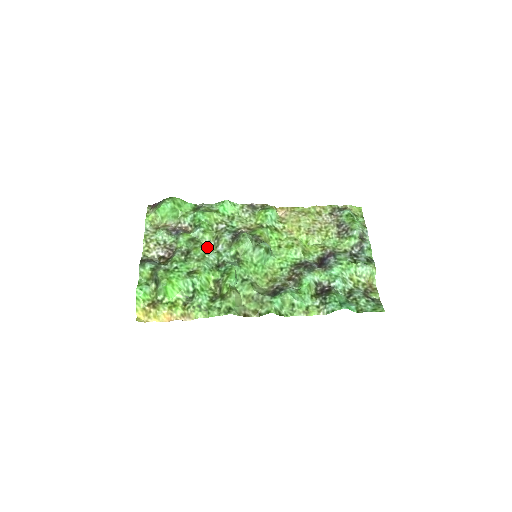
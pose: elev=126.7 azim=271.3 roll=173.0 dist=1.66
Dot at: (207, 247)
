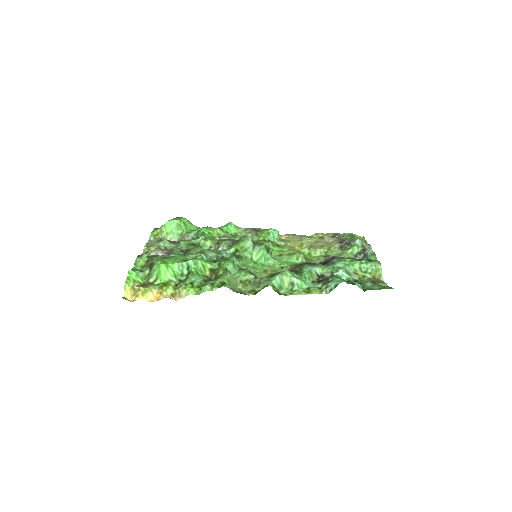
Dot at: occluded
